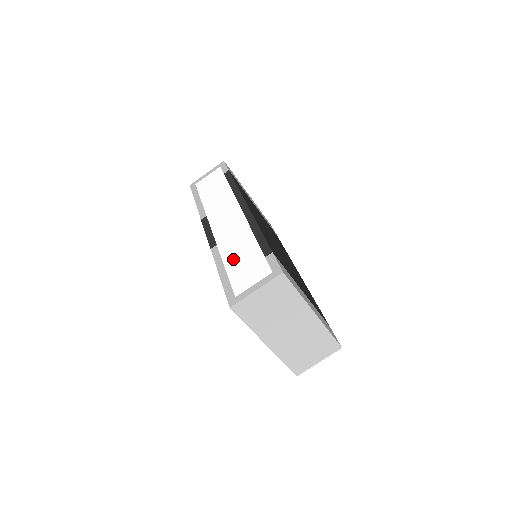
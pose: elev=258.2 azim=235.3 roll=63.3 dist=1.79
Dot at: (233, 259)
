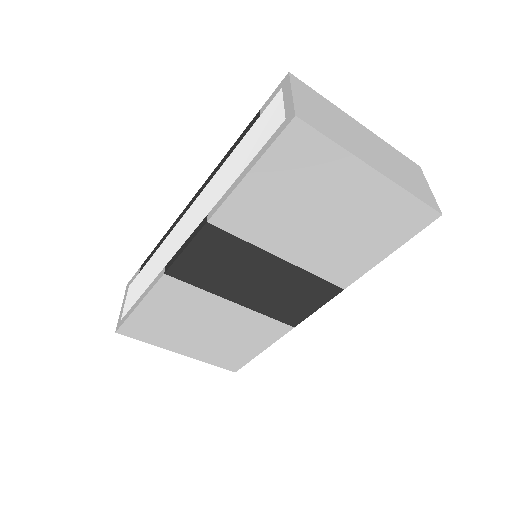
Dot at: (238, 167)
